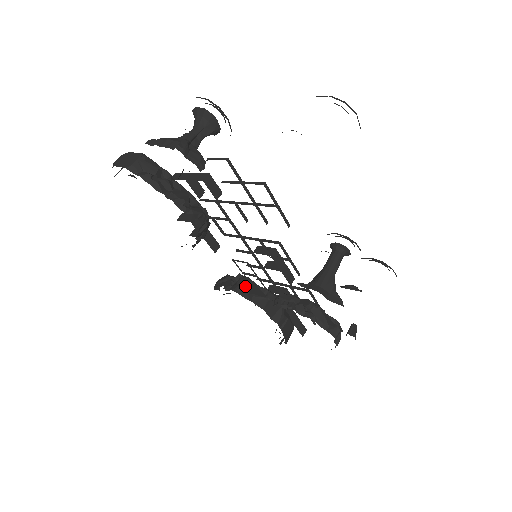
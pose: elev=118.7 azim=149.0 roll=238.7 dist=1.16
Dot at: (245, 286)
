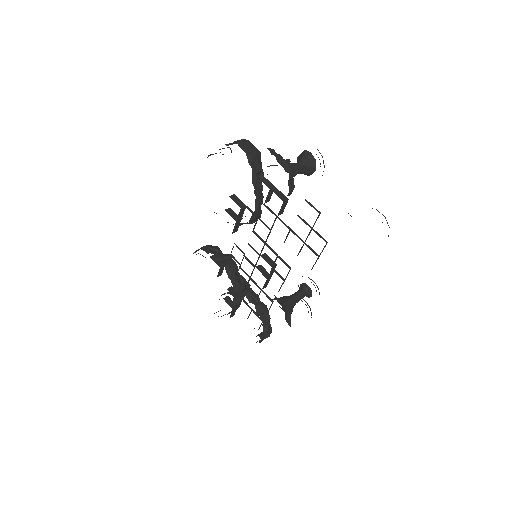
Dot at: (233, 268)
